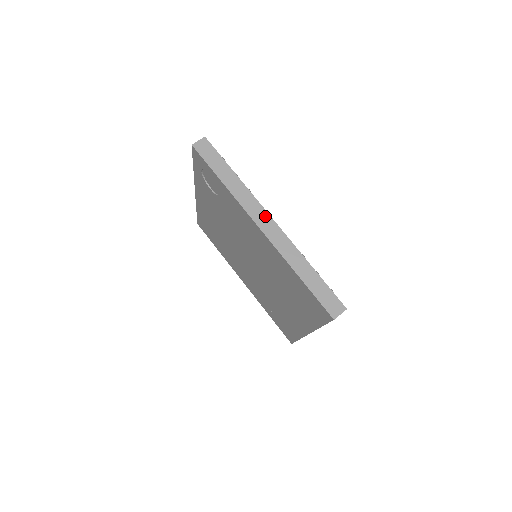
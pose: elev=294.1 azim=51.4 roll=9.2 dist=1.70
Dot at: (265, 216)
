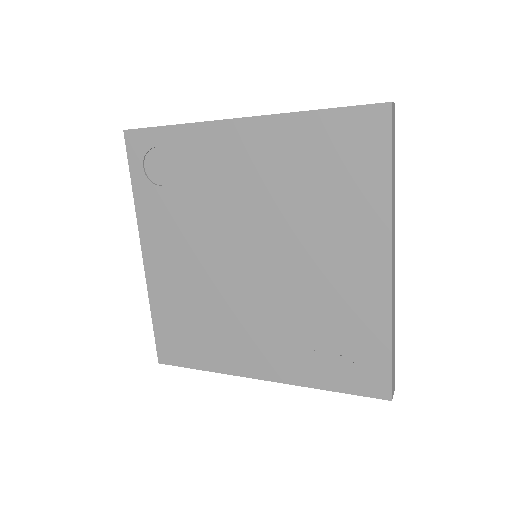
Dot at: occluded
